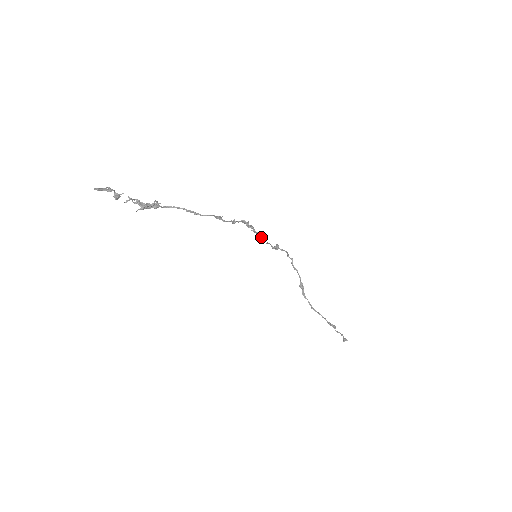
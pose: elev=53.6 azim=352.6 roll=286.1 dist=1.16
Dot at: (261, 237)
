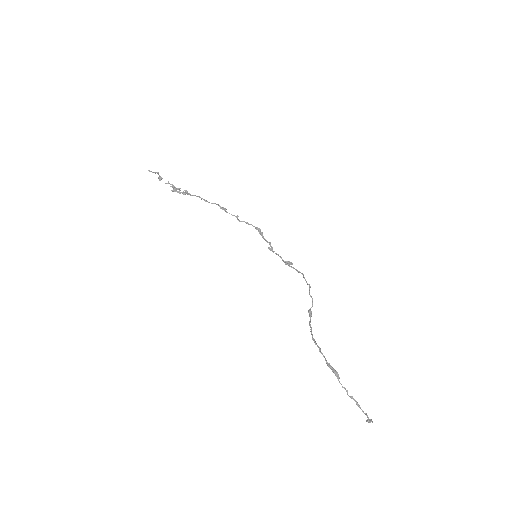
Dot at: (271, 246)
